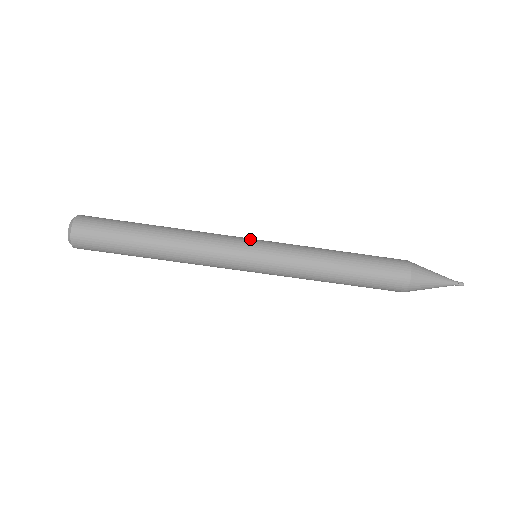
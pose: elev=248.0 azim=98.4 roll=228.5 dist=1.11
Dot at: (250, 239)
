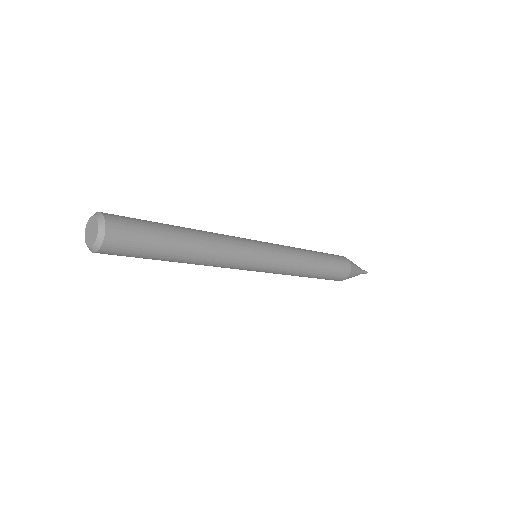
Dot at: (260, 261)
